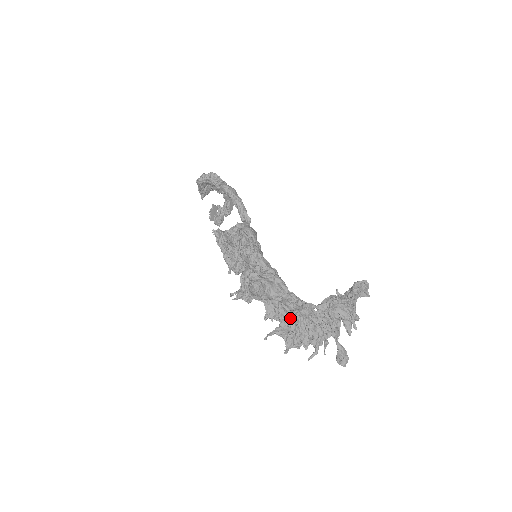
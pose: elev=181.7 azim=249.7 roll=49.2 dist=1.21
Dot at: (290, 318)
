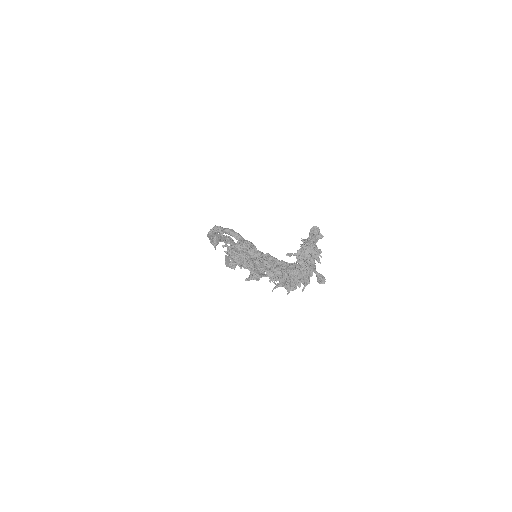
Dot at: (284, 274)
